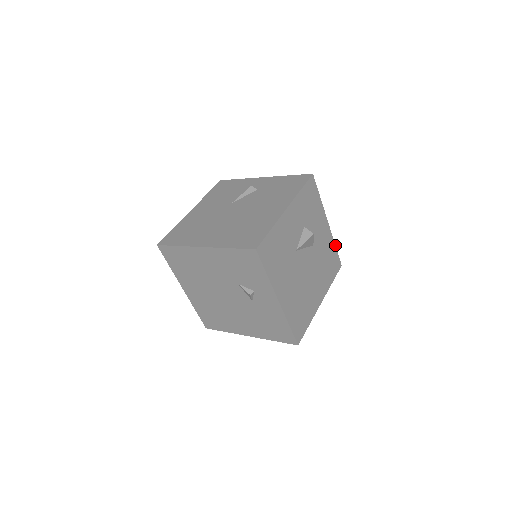
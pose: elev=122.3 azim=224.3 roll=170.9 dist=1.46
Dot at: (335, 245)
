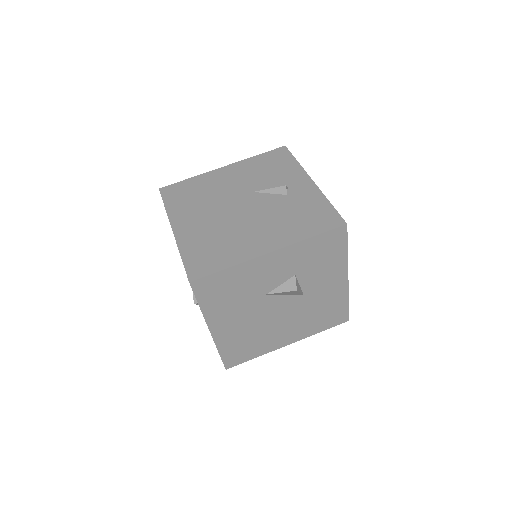
Dot at: occluded
